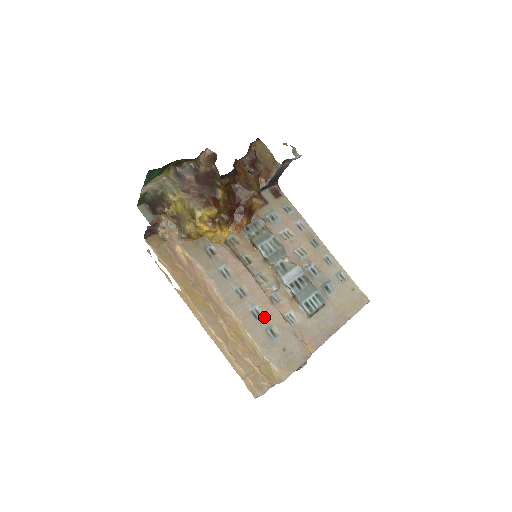
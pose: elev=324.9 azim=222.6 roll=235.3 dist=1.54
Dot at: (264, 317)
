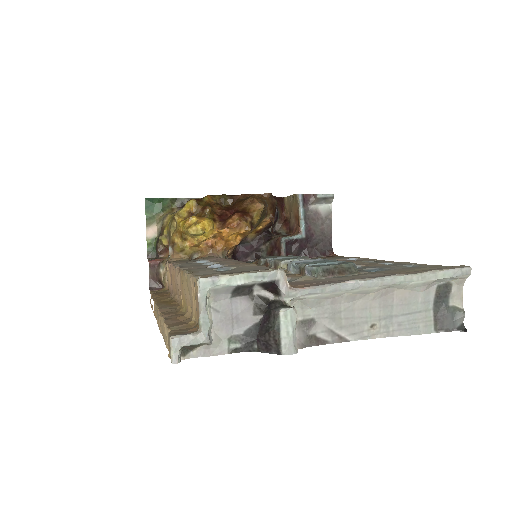
Dot at: occluded
